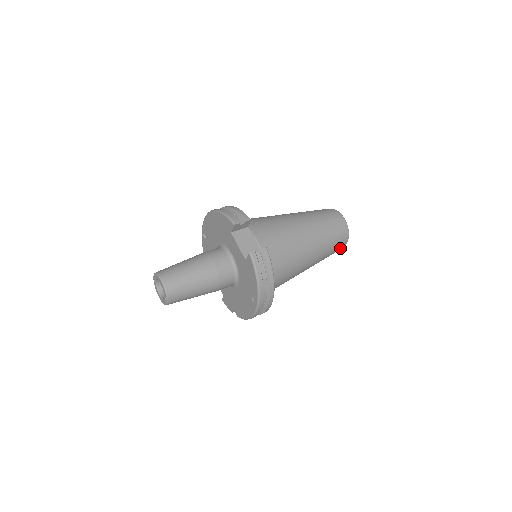
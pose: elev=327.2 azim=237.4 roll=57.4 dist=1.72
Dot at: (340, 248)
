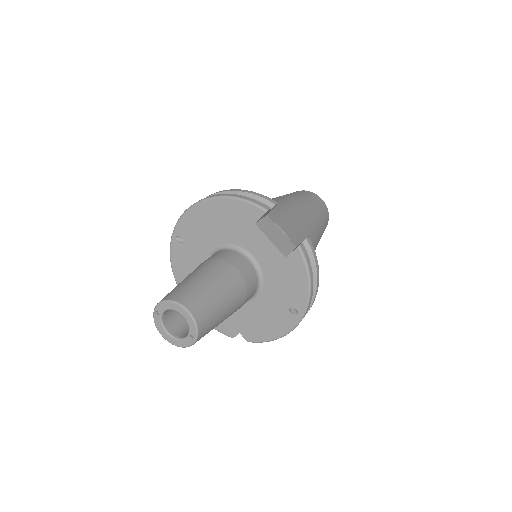
Dot at: occluded
